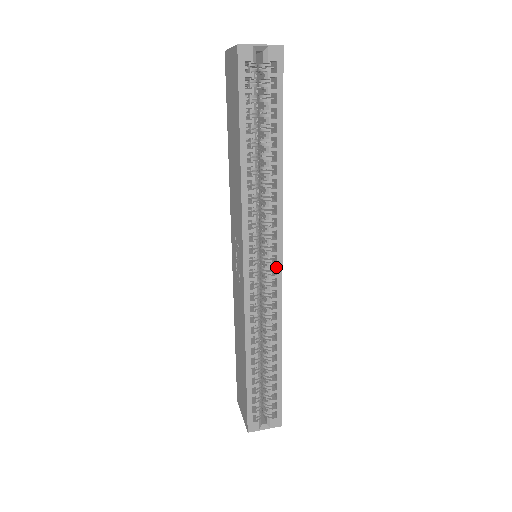
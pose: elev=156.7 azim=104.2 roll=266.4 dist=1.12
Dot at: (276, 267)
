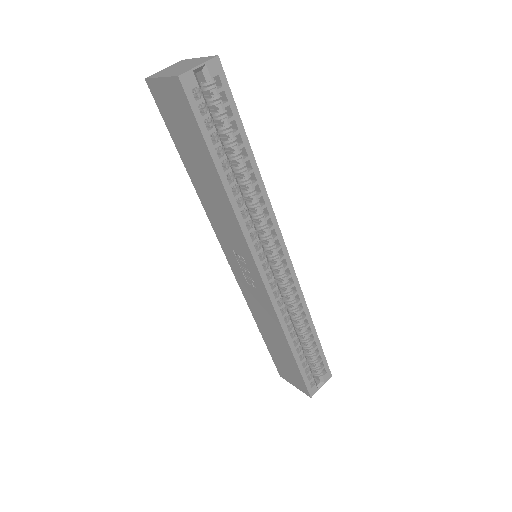
Dot at: (284, 259)
